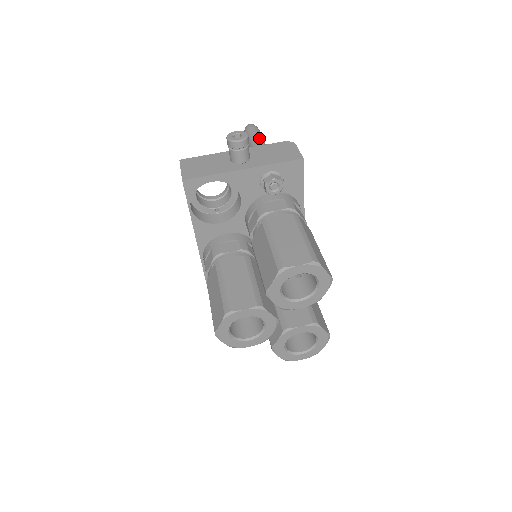
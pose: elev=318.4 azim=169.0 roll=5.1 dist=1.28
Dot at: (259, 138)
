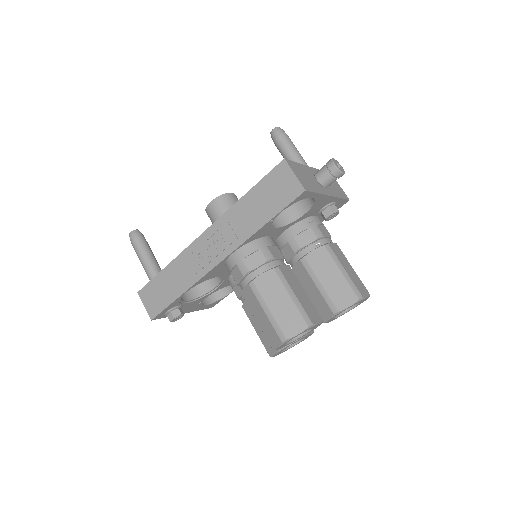
Dot at: occluded
